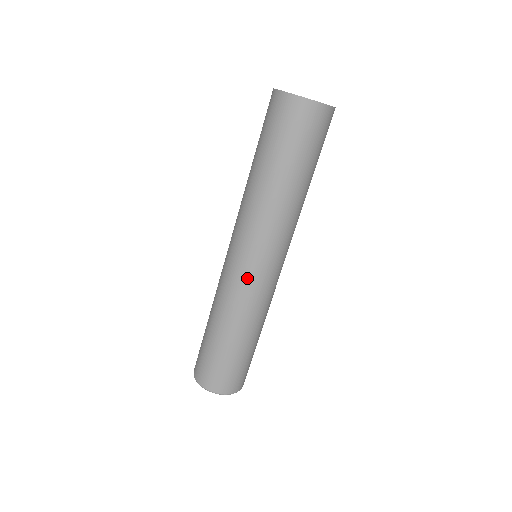
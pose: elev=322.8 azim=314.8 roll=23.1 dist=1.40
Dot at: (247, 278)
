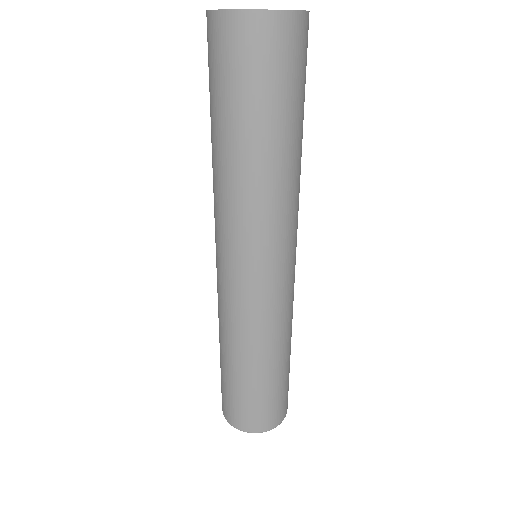
Dot at: (219, 279)
